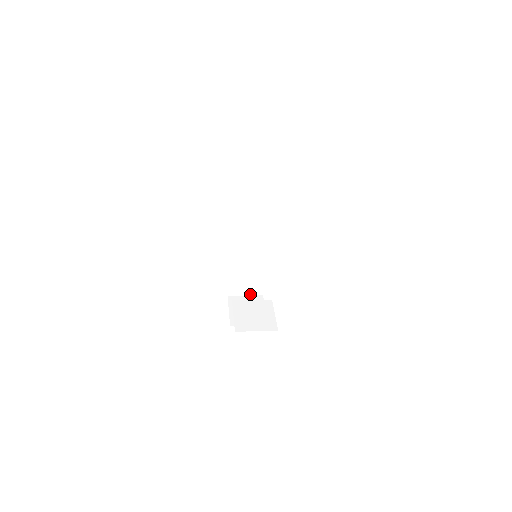
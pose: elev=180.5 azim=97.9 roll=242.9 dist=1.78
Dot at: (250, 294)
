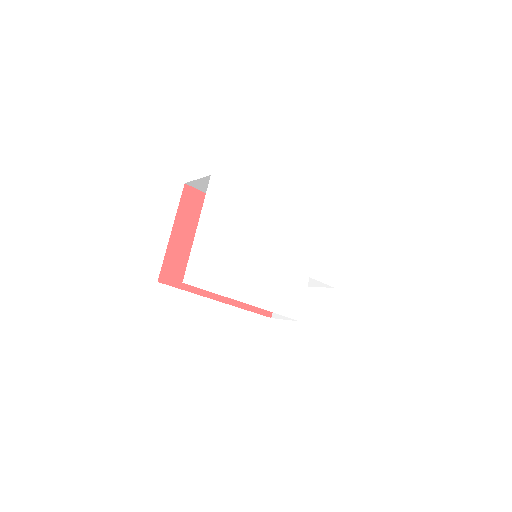
Dot at: occluded
